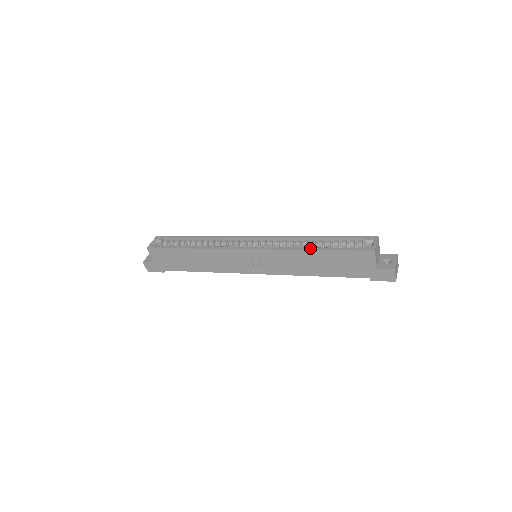
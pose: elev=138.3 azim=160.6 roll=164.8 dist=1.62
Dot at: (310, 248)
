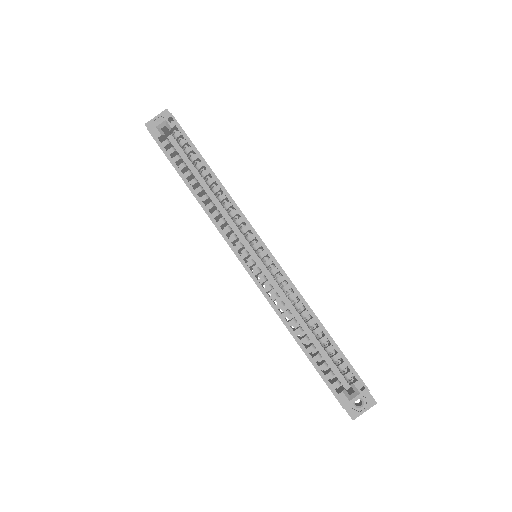
Dot at: (296, 335)
